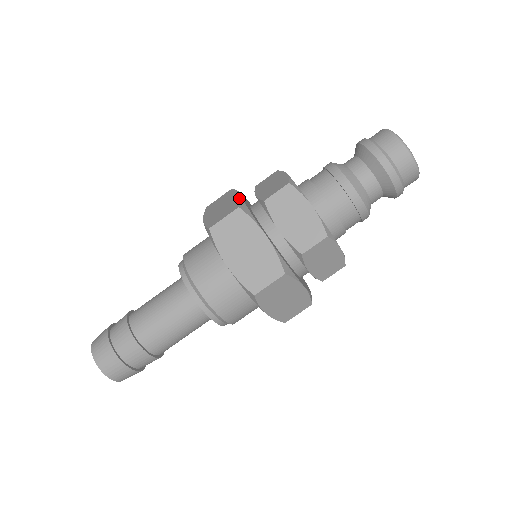
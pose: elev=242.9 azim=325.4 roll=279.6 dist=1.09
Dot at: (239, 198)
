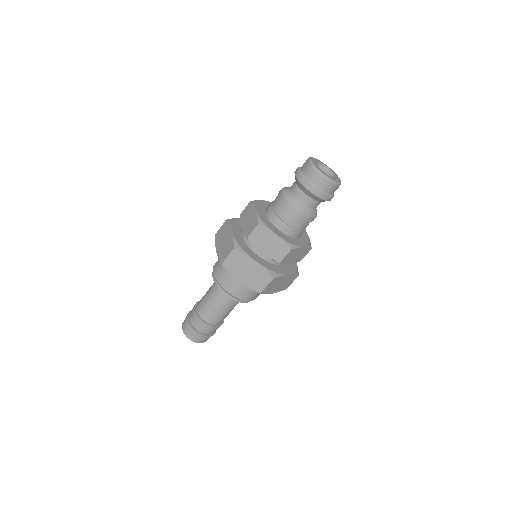
Dot at: (232, 237)
